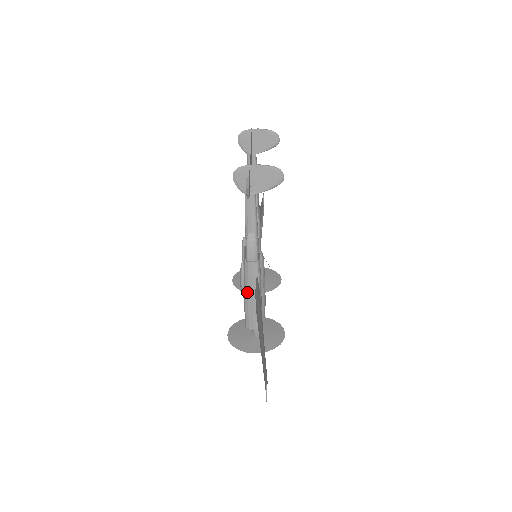
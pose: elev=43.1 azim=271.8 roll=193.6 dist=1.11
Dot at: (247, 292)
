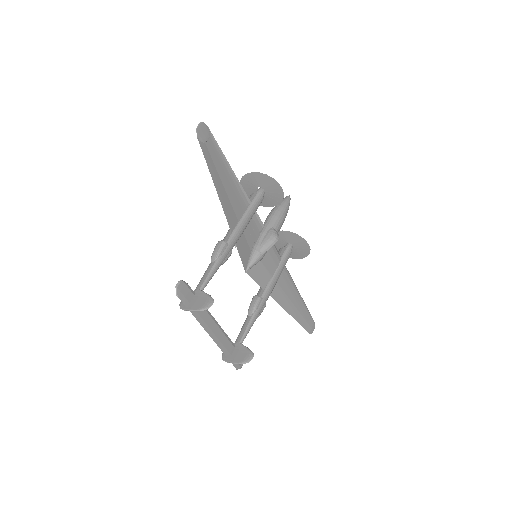
Dot at: occluded
